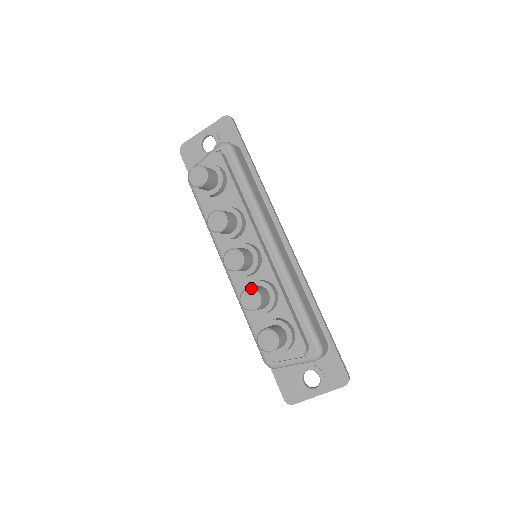
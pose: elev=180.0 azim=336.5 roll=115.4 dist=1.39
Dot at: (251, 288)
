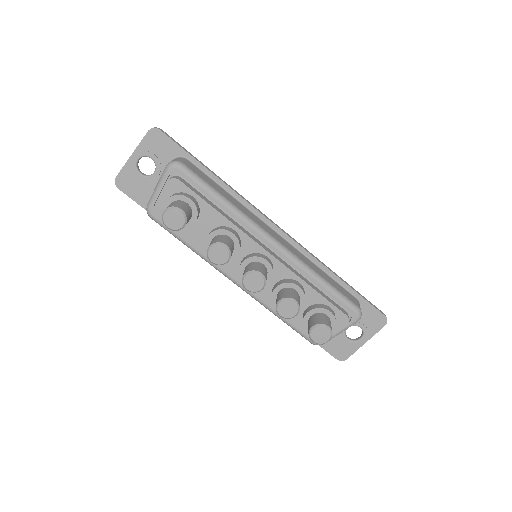
Dot at: (284, 299)
